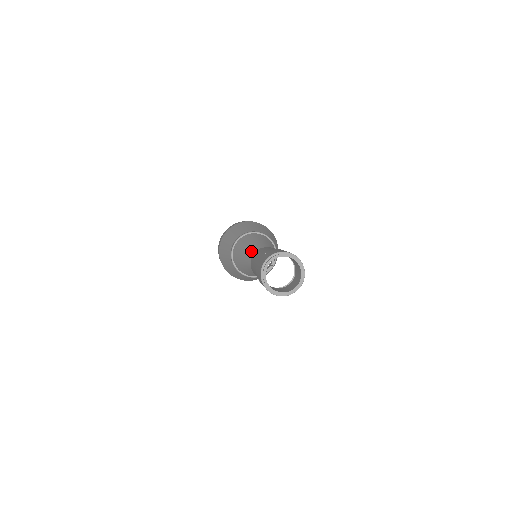
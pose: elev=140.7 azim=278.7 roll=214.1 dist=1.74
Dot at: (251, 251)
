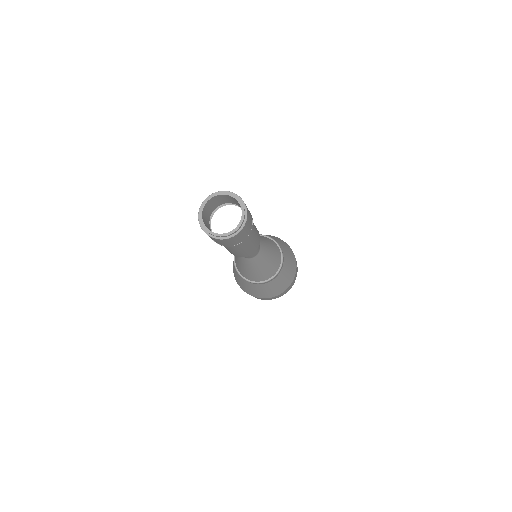
Dot at: occluded
